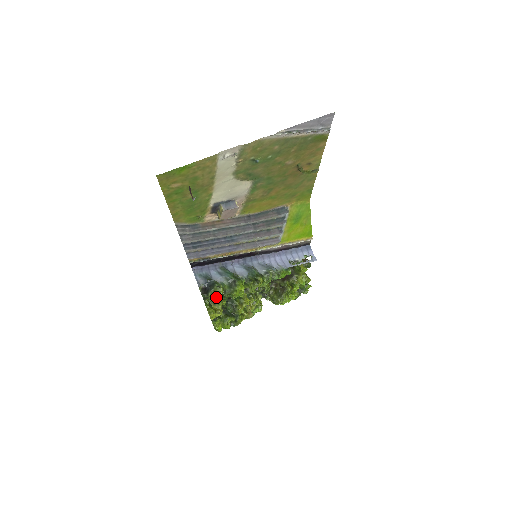
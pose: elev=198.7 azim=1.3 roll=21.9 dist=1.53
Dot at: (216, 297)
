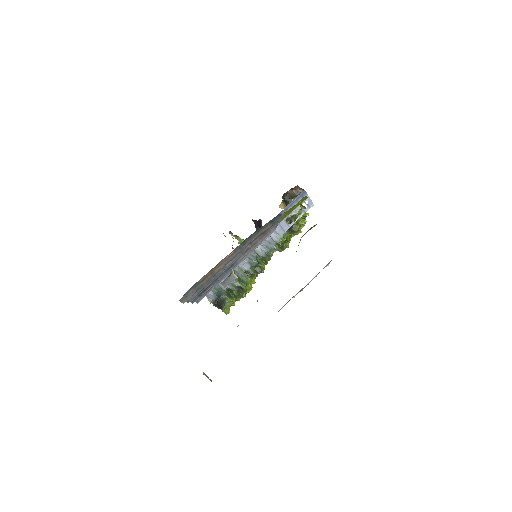
Dot at: (229, 308)
